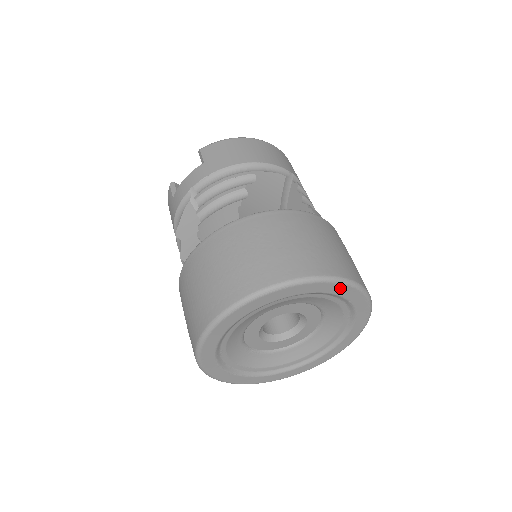
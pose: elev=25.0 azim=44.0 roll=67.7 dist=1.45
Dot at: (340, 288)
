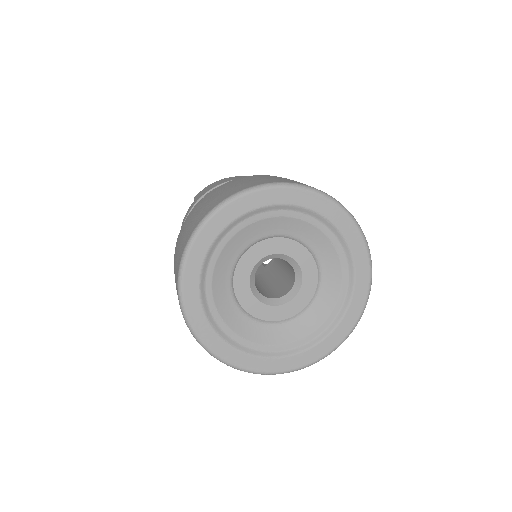
Dot at: (299, 196)
